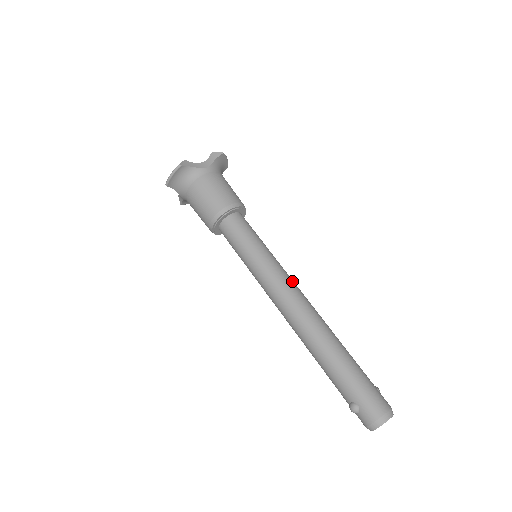
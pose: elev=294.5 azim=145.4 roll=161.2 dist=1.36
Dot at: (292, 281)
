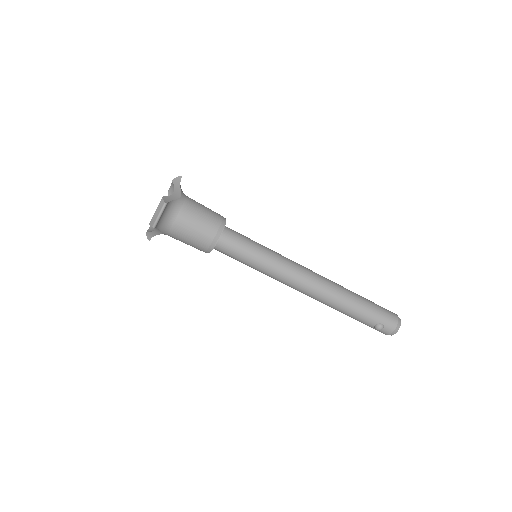
Dot at: occluded
